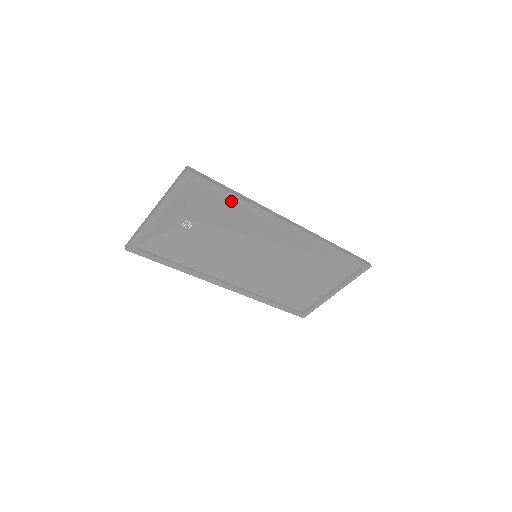
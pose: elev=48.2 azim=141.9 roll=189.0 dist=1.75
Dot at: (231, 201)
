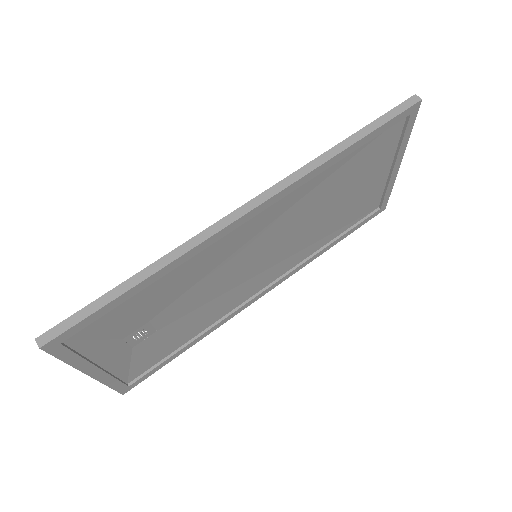
Dot at: (143, 287)
